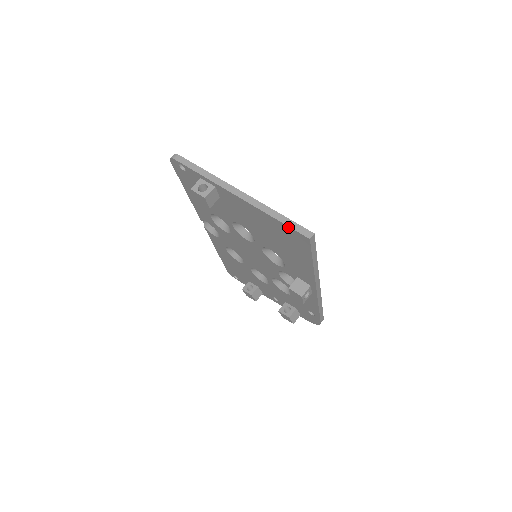
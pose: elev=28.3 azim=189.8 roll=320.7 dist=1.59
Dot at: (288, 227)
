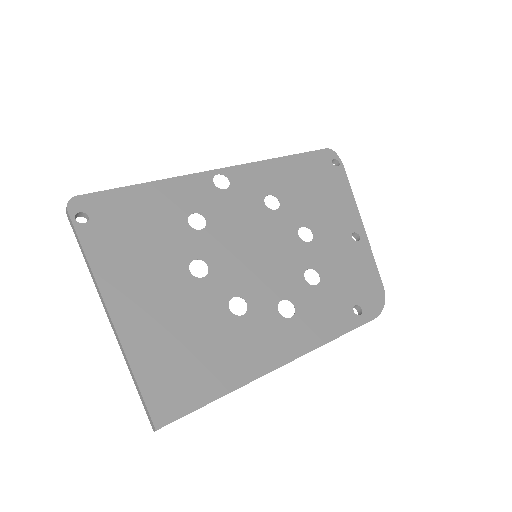
Dot at: (142, 397)
